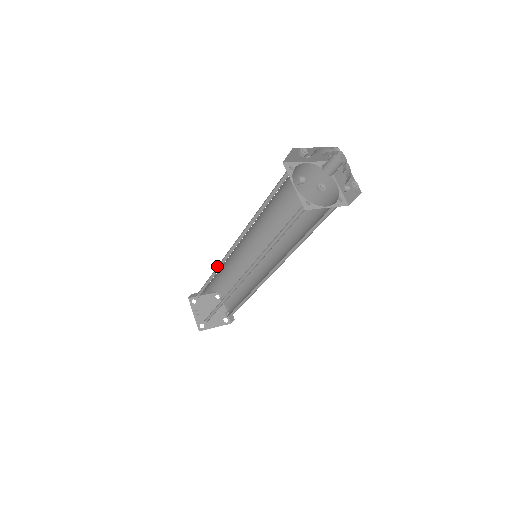
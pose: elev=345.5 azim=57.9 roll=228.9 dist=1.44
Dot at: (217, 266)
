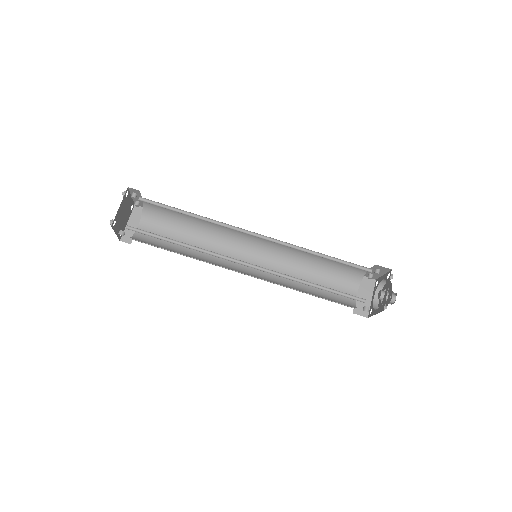
Dot at: (203, 251)
